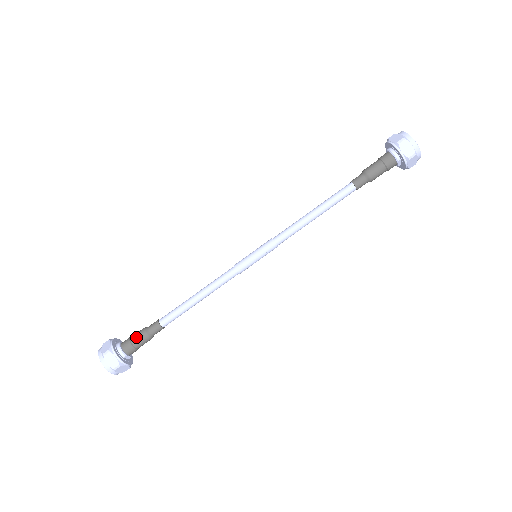
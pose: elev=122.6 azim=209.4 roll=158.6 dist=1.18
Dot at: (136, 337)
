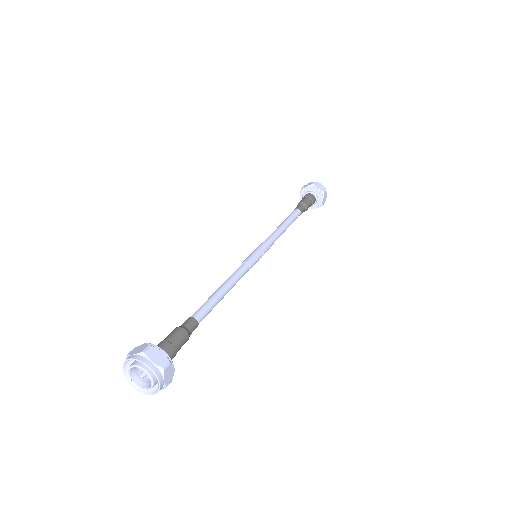
Dot at: (172, 335)
